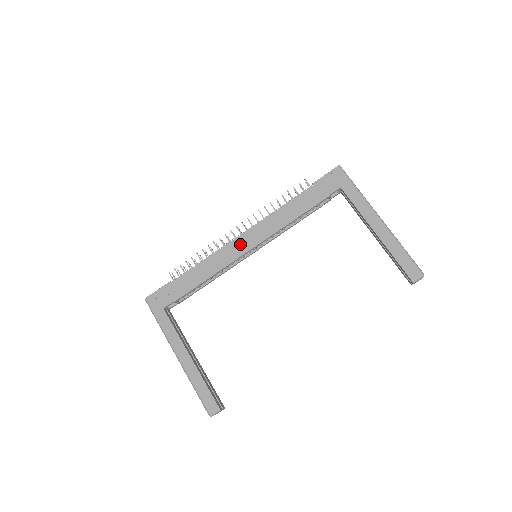
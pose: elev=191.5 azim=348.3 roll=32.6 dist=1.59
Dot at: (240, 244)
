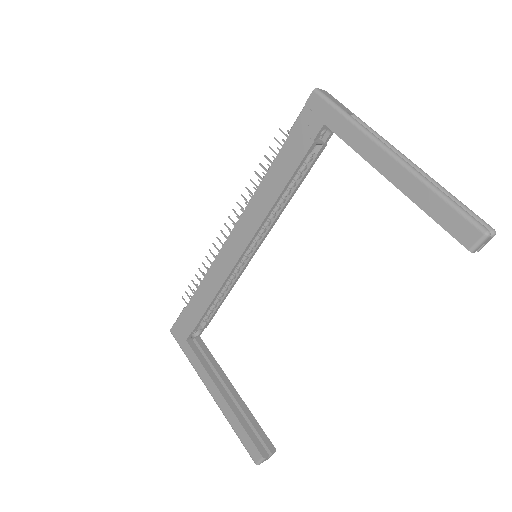
Dot at: (232, 247)
